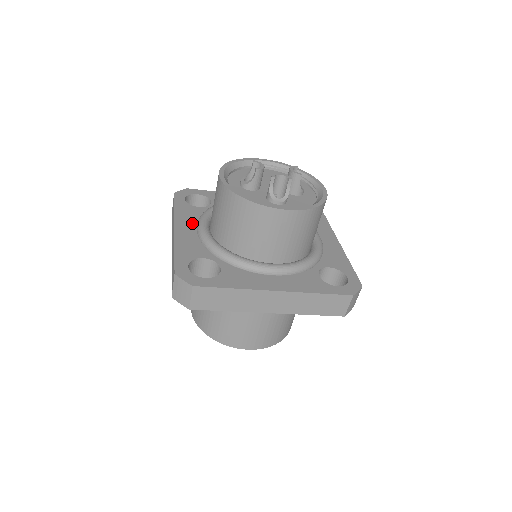
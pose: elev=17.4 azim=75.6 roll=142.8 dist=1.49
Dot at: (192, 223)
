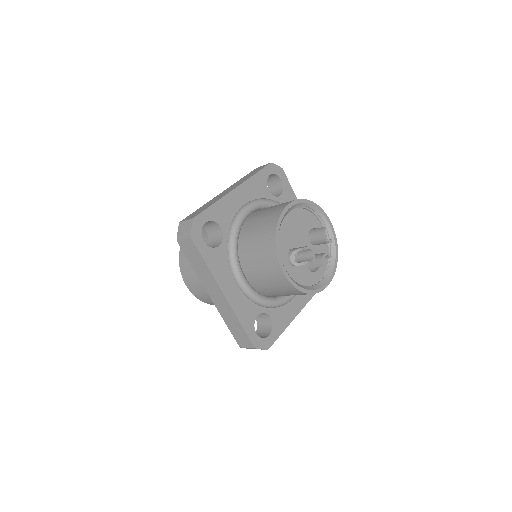
Dot at: (229, 277)
